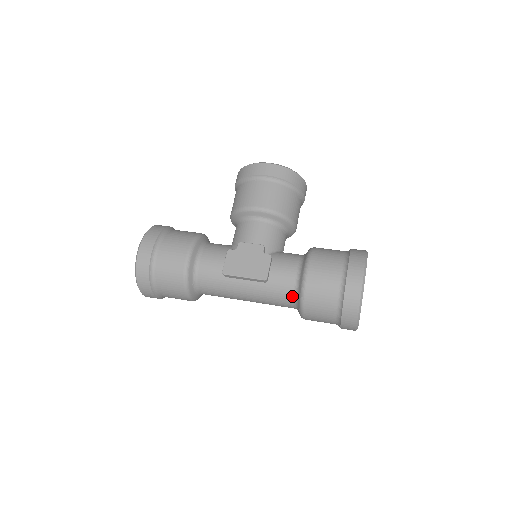
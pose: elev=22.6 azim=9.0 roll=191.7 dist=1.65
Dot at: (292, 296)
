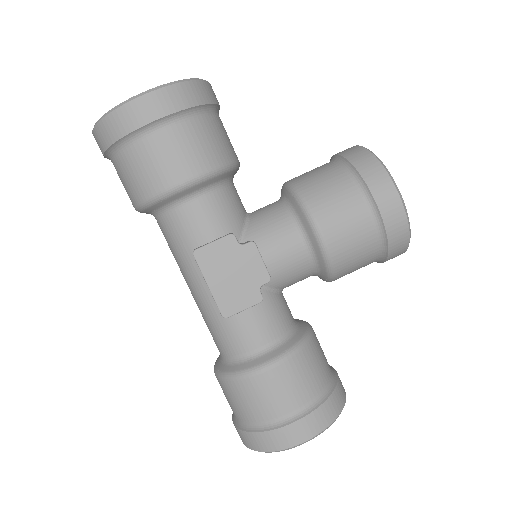
Dot at: (228, 354)
